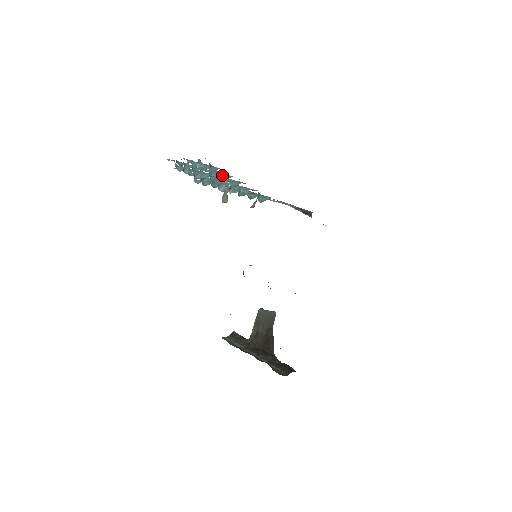
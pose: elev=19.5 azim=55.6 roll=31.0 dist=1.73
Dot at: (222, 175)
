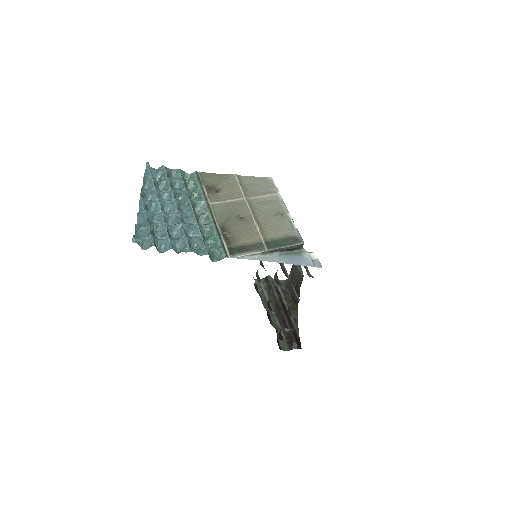
Dot at: (163, 242)
